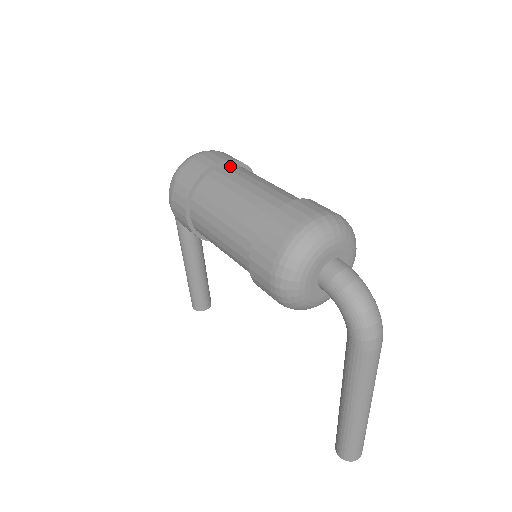
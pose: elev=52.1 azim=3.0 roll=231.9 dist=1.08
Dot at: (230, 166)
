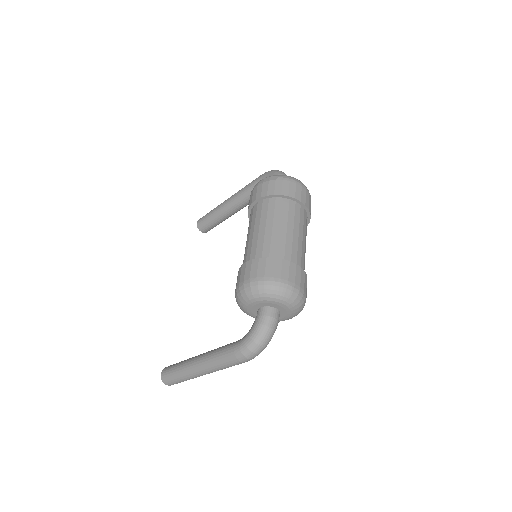
Dot at: (303, 210)
